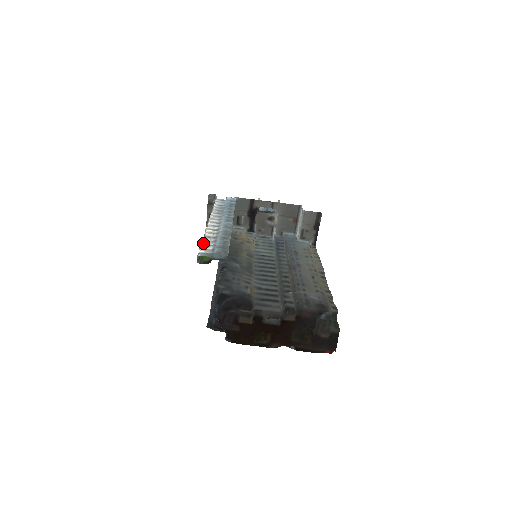
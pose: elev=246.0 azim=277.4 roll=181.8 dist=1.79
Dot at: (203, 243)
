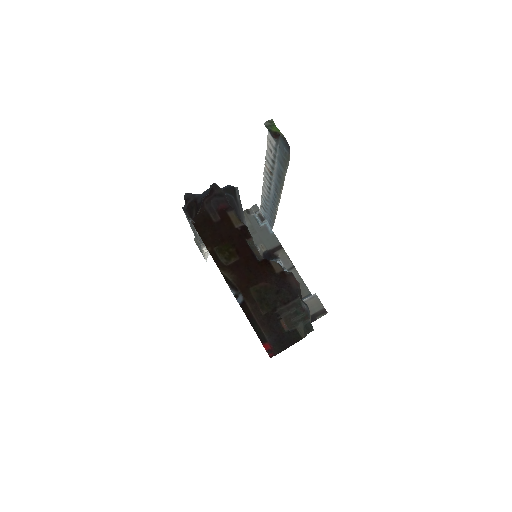
Dot at: (268, 146)
